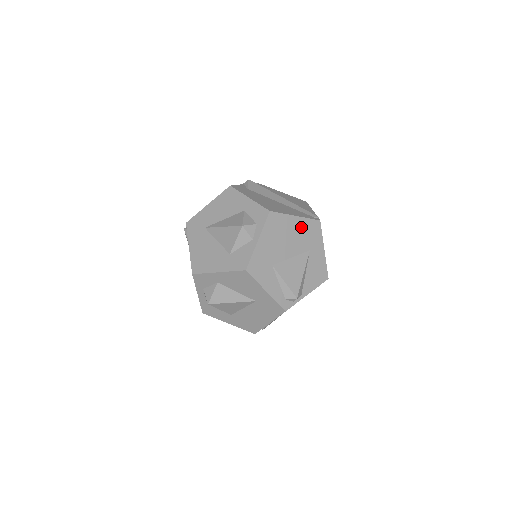
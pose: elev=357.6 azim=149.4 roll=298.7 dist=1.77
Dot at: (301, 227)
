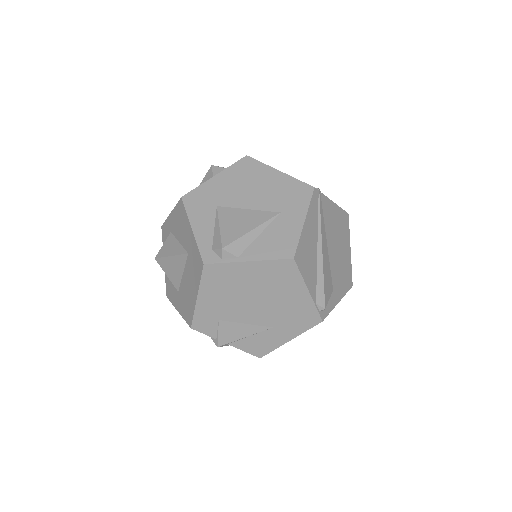
Dot at: (281, 184)
